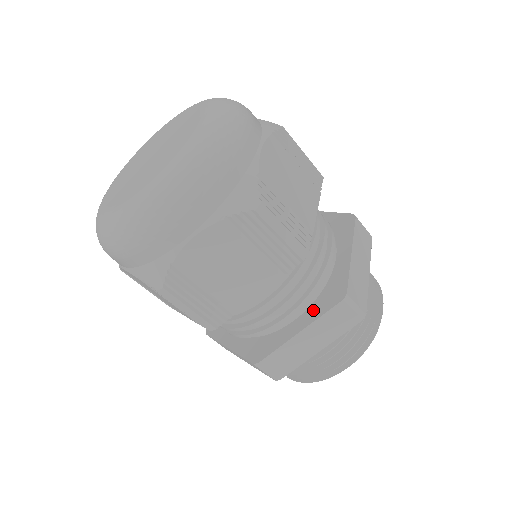
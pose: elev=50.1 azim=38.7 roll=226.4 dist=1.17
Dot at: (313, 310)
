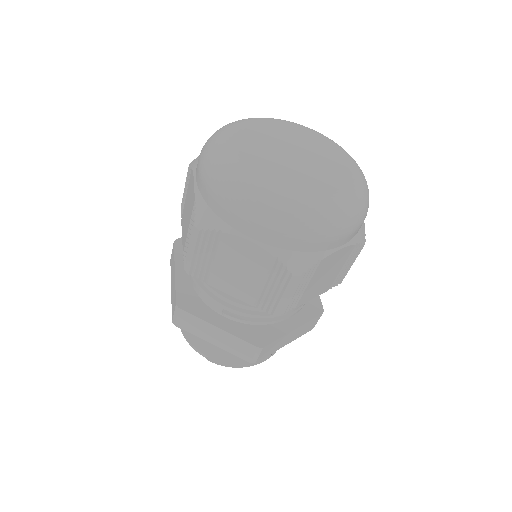
Dot at: (300, 315)
